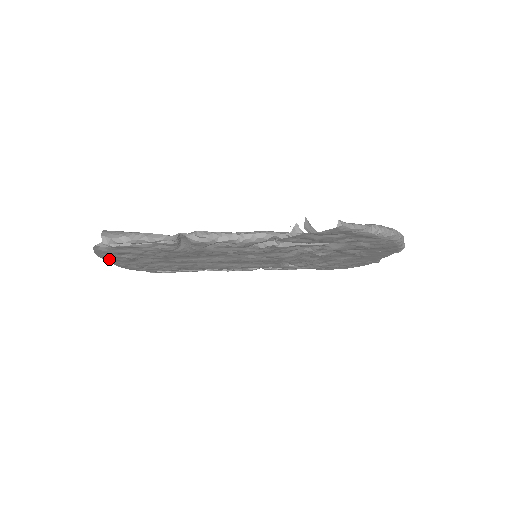
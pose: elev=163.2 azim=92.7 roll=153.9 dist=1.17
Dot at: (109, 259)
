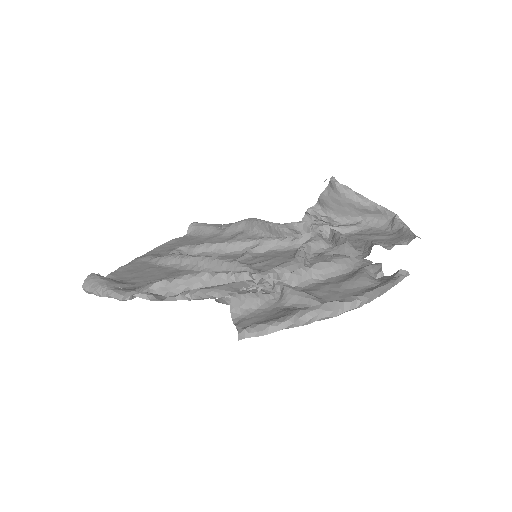
Dot at: occluded
